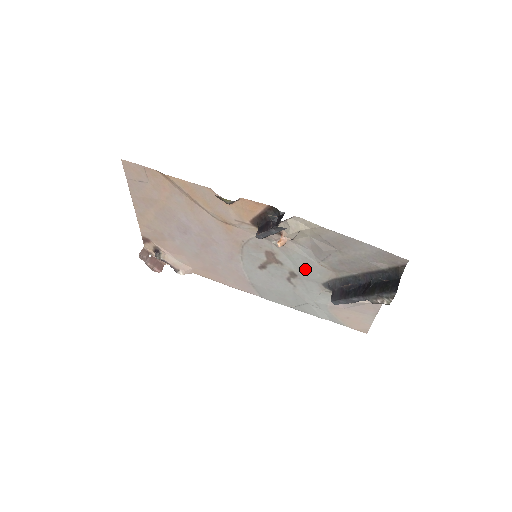
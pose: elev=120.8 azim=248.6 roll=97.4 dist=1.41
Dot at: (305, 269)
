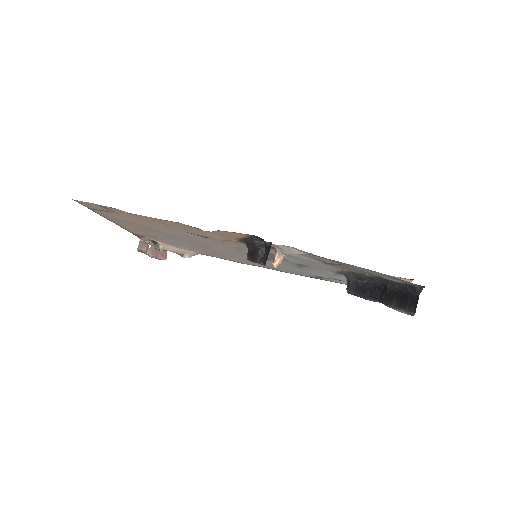
Dot at: (313, 264)
